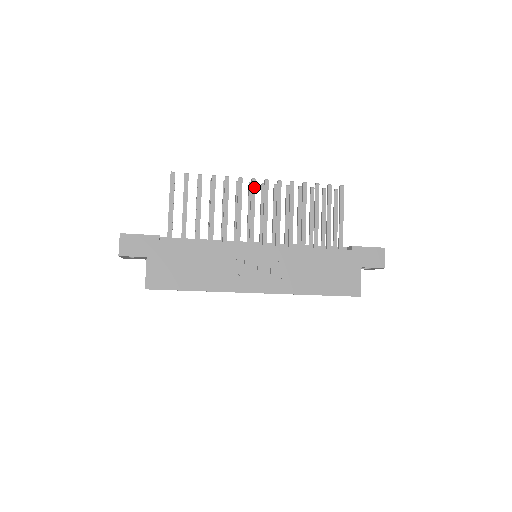
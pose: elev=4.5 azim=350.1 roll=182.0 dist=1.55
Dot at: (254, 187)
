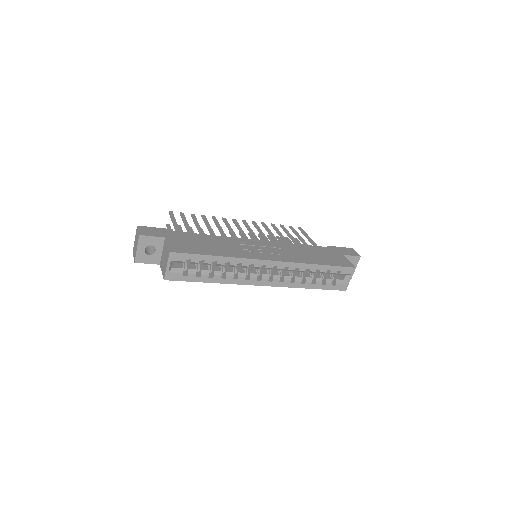
Dot at: (236, 222)
